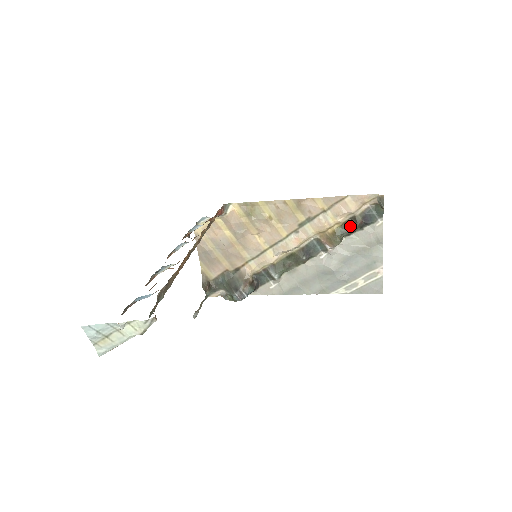
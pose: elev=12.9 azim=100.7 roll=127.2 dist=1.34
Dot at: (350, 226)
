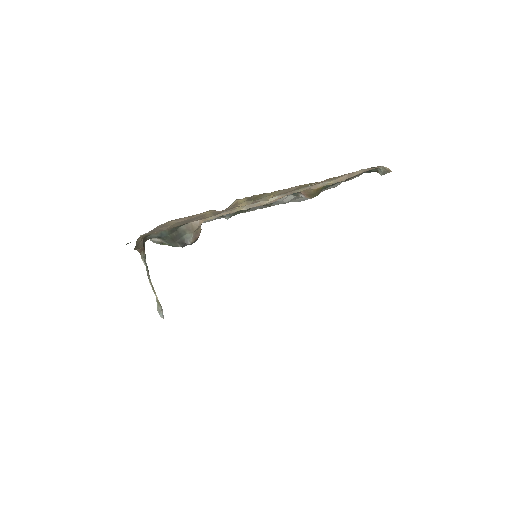
Dot at: (337, 182)
